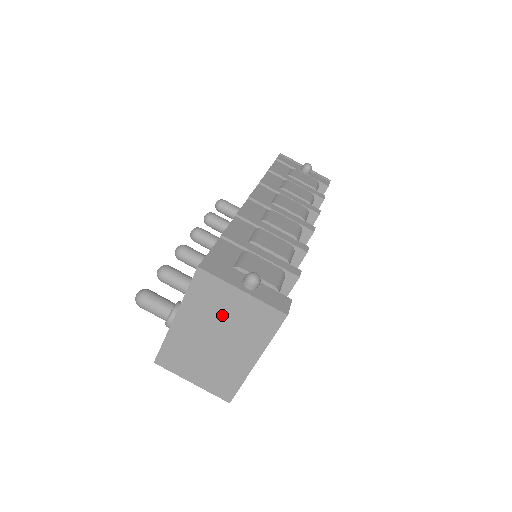
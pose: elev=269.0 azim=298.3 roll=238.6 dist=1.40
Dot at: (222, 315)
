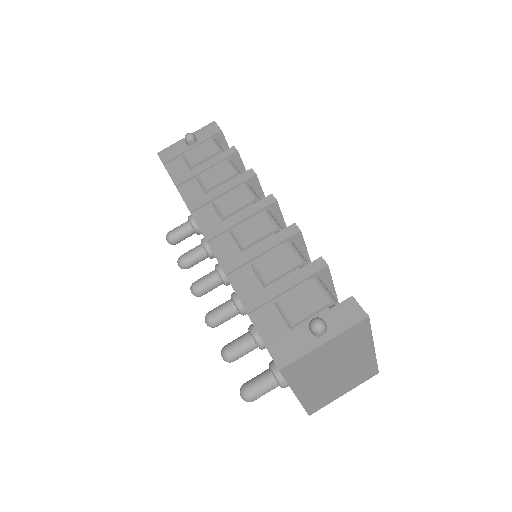
Dot at: (325, 363)
